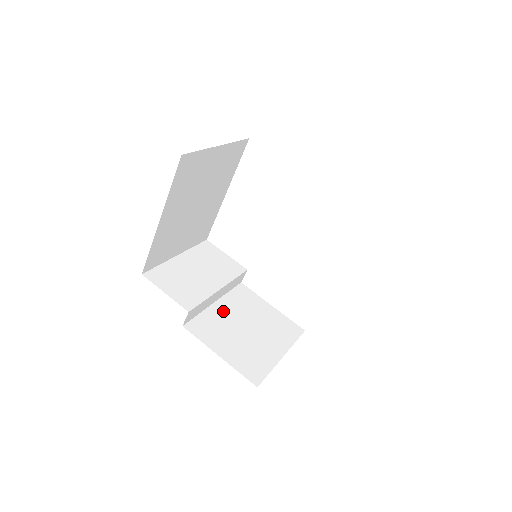
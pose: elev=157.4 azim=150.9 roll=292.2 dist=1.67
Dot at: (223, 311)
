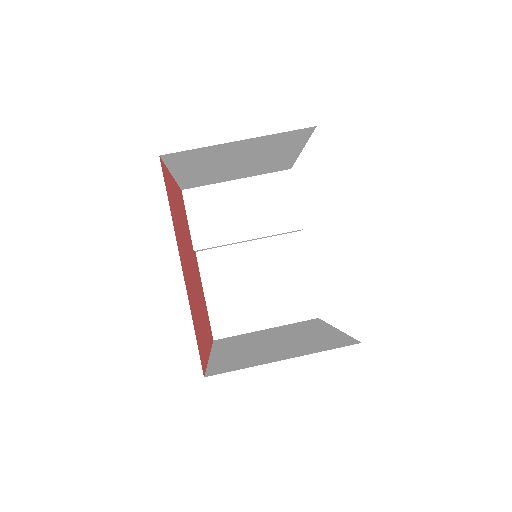
Dot at: (248, 255)
